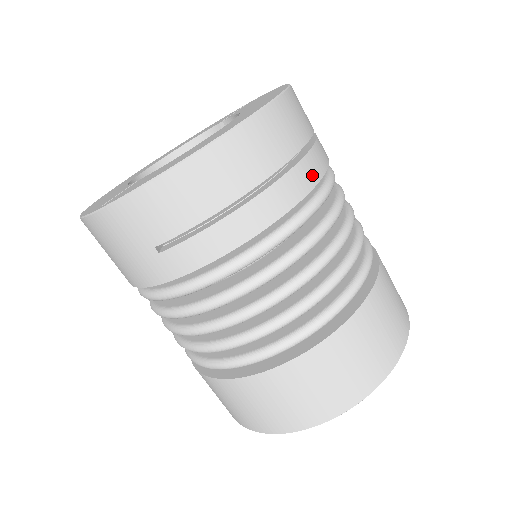
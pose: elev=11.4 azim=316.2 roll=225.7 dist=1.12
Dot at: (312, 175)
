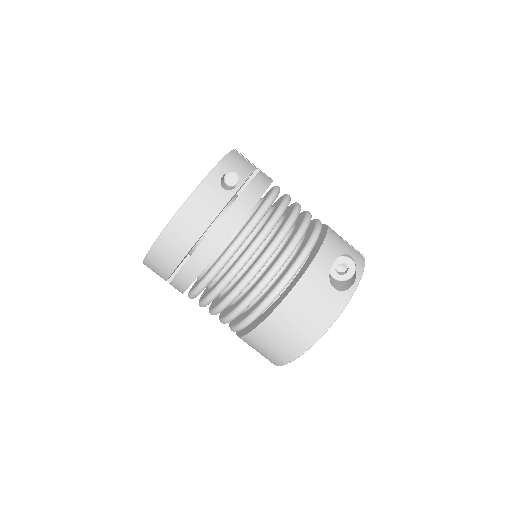
Dot at: (210, 252)
